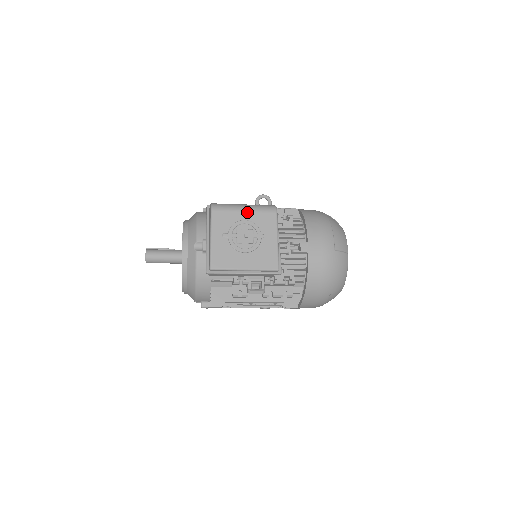
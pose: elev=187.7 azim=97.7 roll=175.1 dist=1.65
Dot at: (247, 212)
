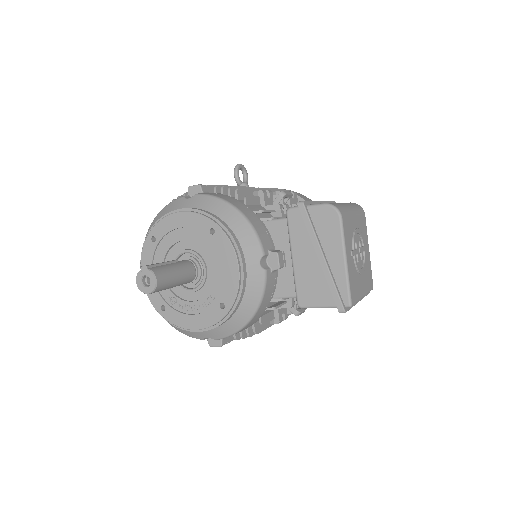
Dot at: (356, 216)
